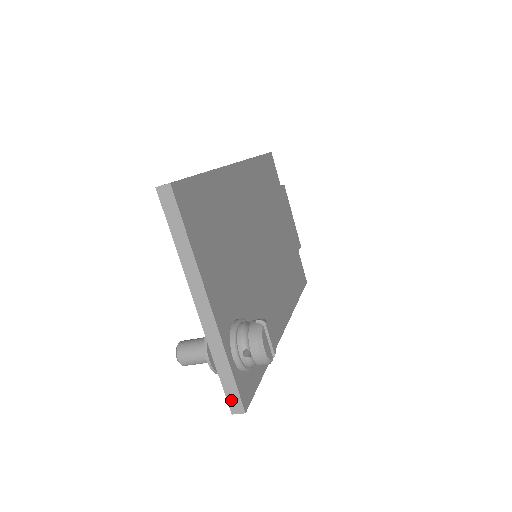
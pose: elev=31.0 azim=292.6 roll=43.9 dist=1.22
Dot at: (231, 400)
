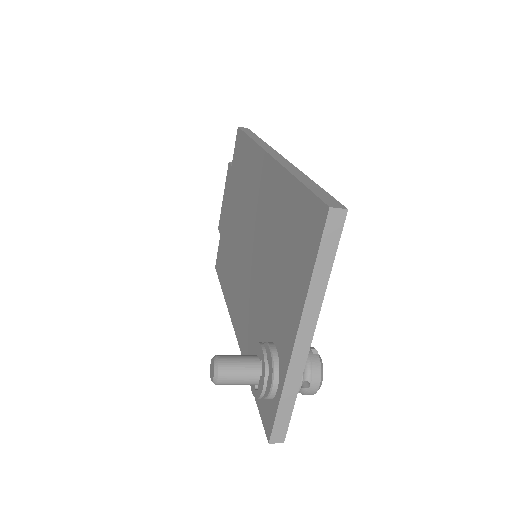
Dot at: (277, 430)
